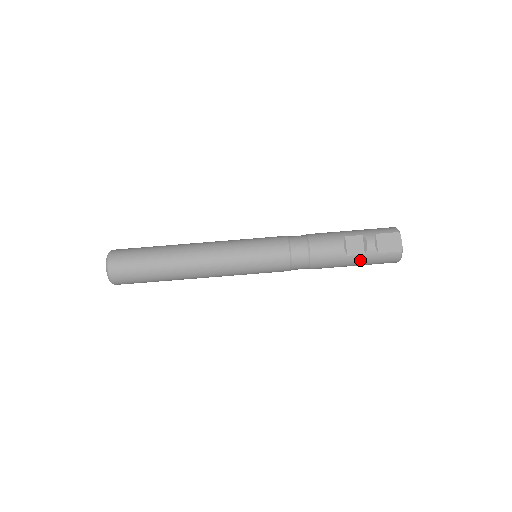
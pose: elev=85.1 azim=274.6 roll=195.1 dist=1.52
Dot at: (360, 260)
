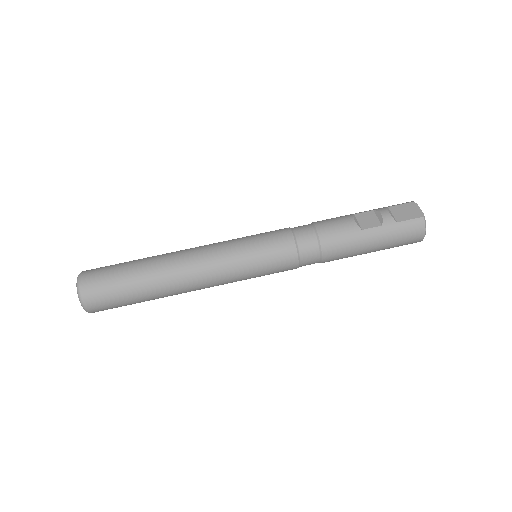
Dot at: (378, 234)
